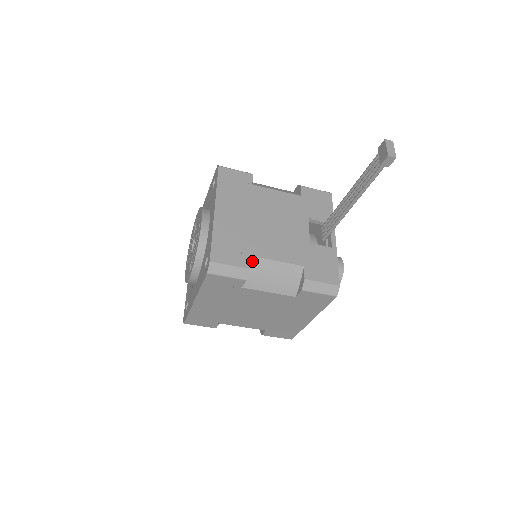
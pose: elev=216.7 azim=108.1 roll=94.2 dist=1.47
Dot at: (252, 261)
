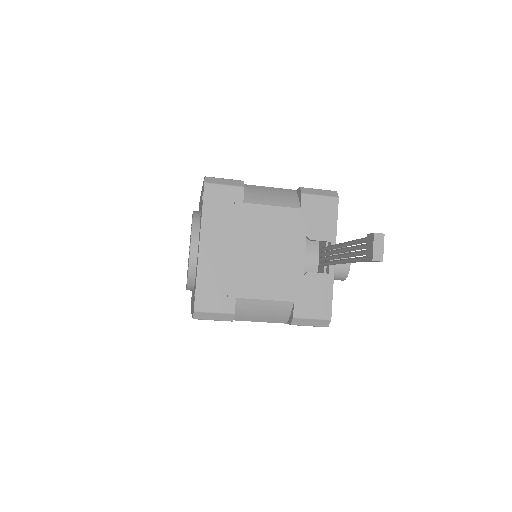
Dot at: (239, 302)
